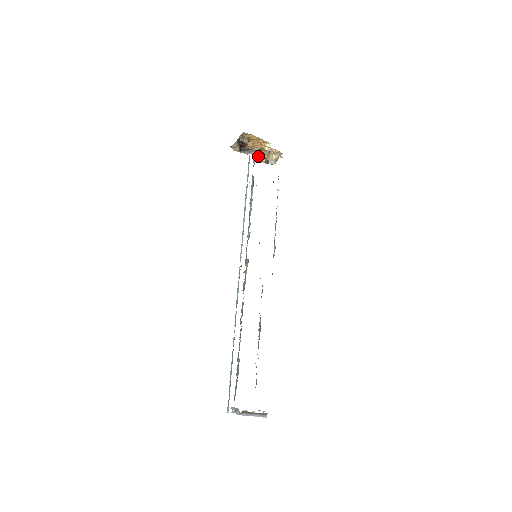
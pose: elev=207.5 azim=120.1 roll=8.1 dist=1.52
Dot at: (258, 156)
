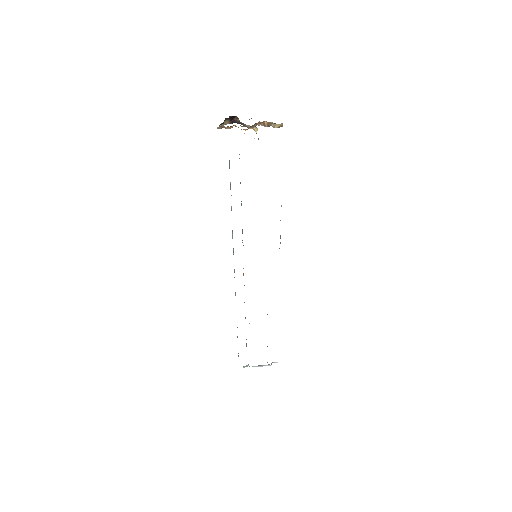
Dot at: occluded
